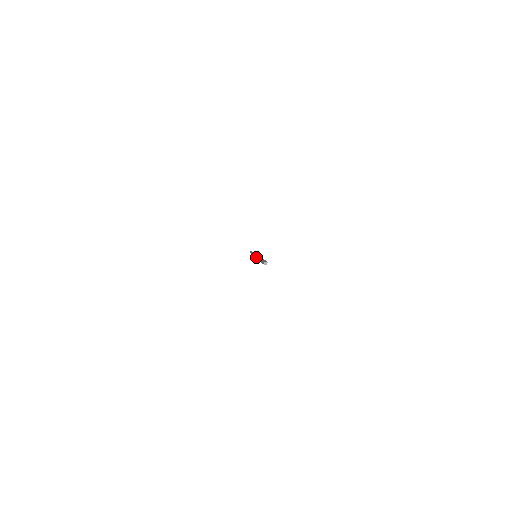
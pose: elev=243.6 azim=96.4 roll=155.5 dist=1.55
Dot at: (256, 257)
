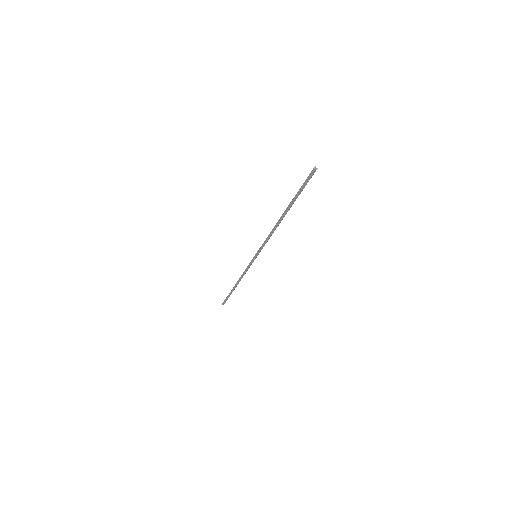
Dot at: (266, 238)
